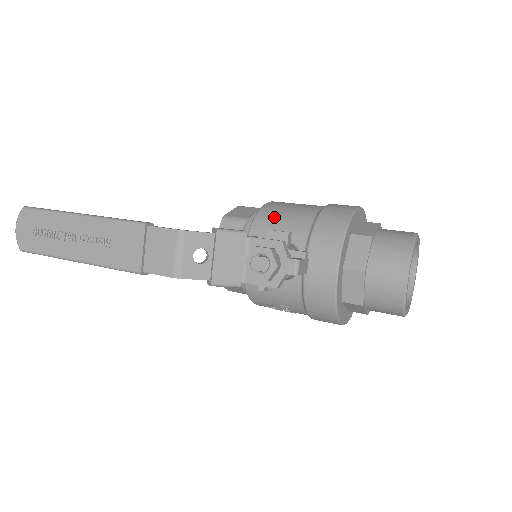
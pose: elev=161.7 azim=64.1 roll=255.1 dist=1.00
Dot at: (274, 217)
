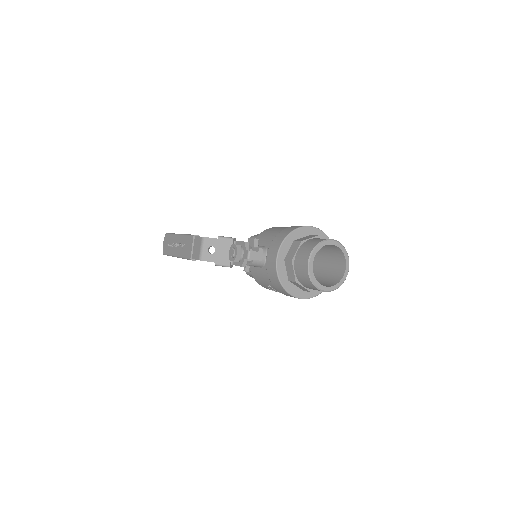
Dot at: (265, 234)
